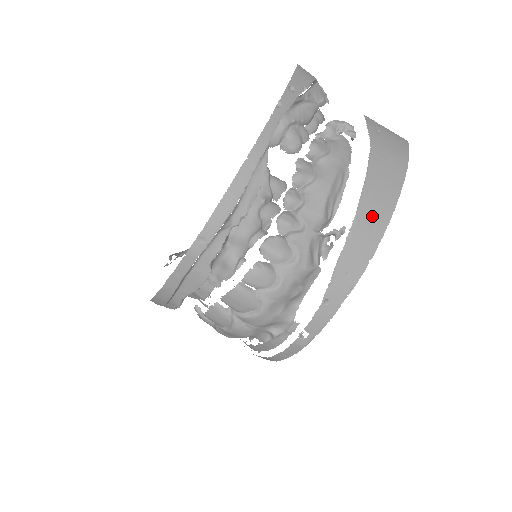
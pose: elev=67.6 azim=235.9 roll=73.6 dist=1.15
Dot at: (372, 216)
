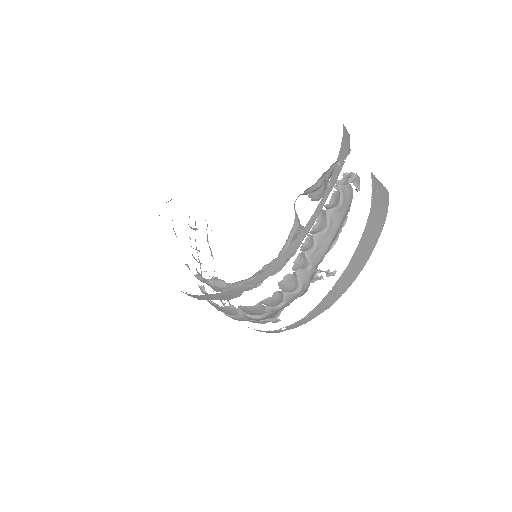
Dot at: (355, 266)
